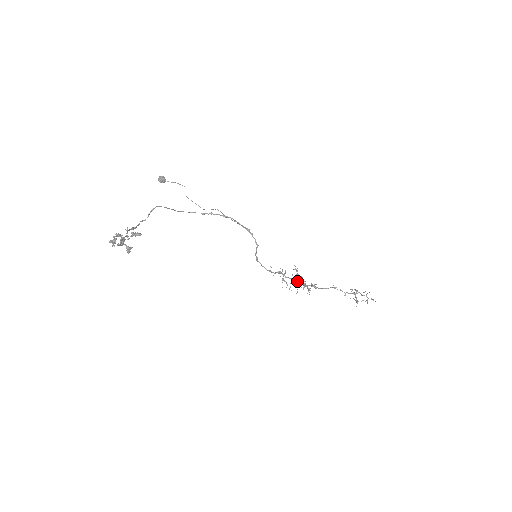
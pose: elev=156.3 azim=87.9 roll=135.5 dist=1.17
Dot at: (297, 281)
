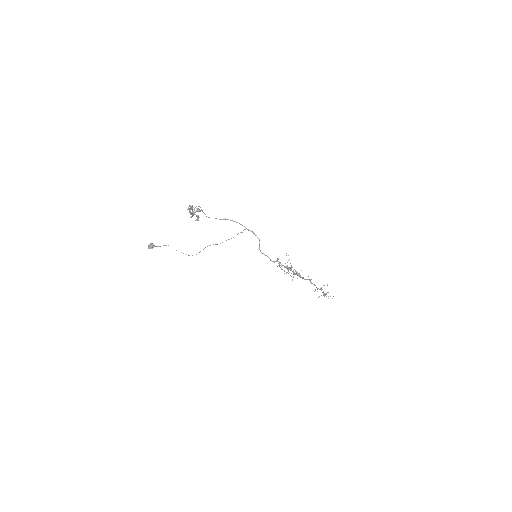
Dot at: (289, 268)
